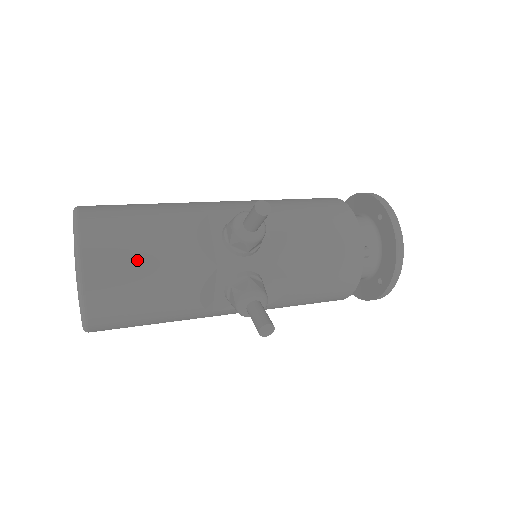
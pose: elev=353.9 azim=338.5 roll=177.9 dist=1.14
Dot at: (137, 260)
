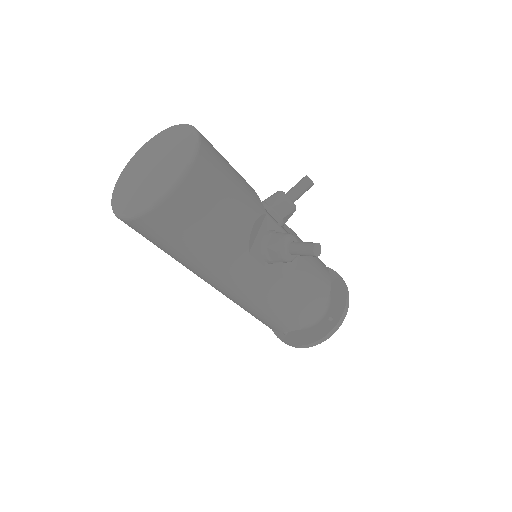
Dot at: (228, 166)
